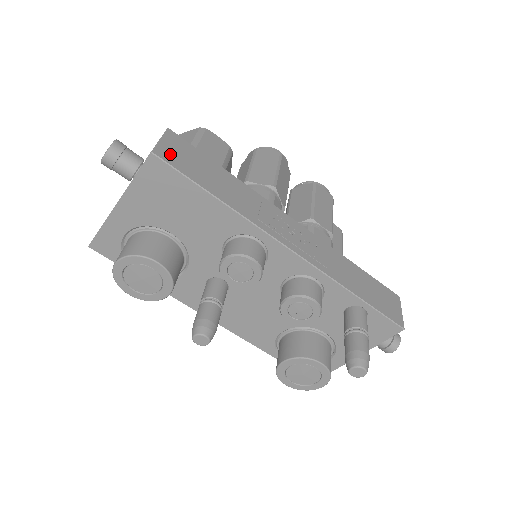
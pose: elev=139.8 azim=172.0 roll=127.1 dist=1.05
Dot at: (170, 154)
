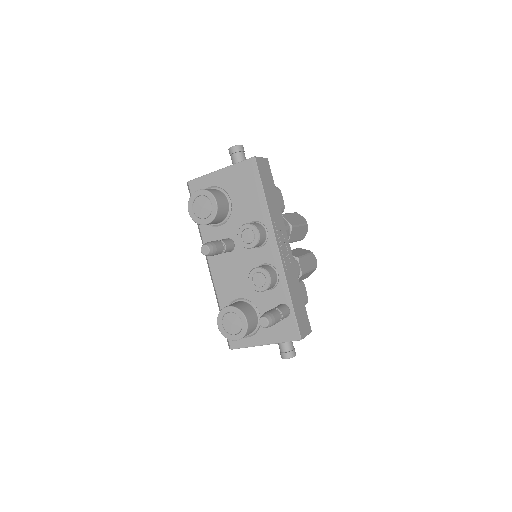
Dot at: (261, 165)
